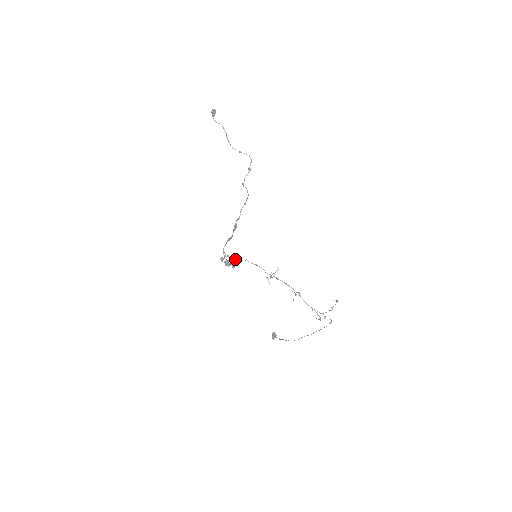
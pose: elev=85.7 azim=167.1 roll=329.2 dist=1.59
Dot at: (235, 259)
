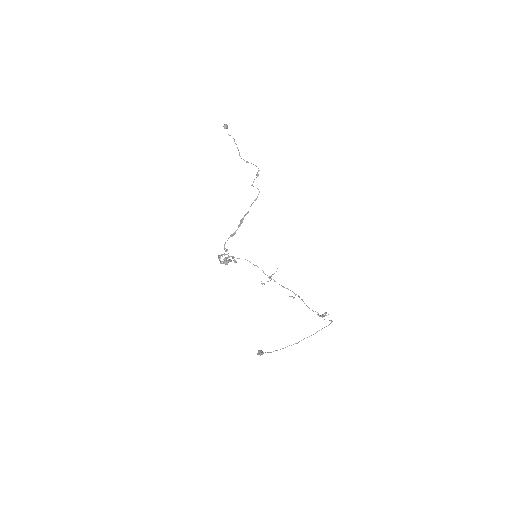
Dot at: occluded
